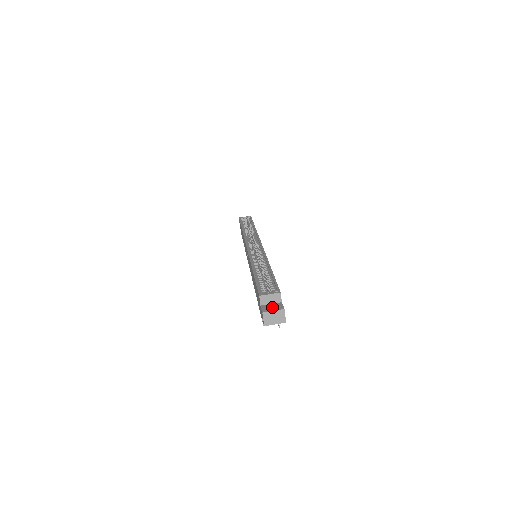
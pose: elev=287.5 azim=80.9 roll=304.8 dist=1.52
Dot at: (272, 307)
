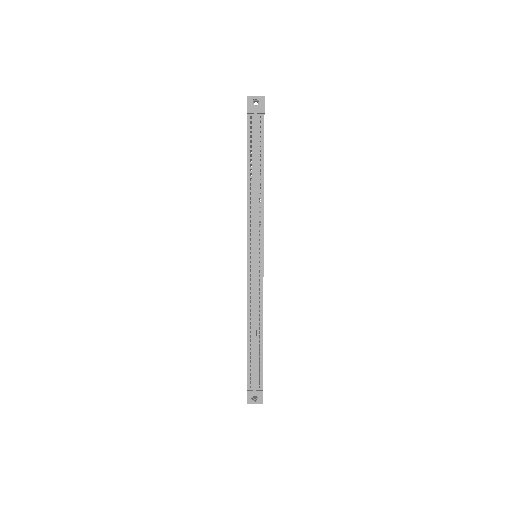
Dot at: occluded
